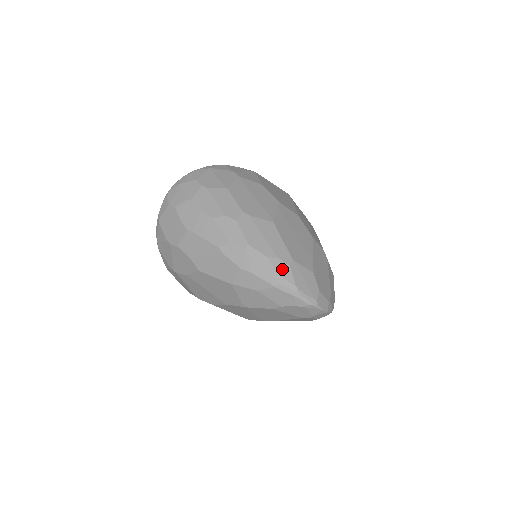
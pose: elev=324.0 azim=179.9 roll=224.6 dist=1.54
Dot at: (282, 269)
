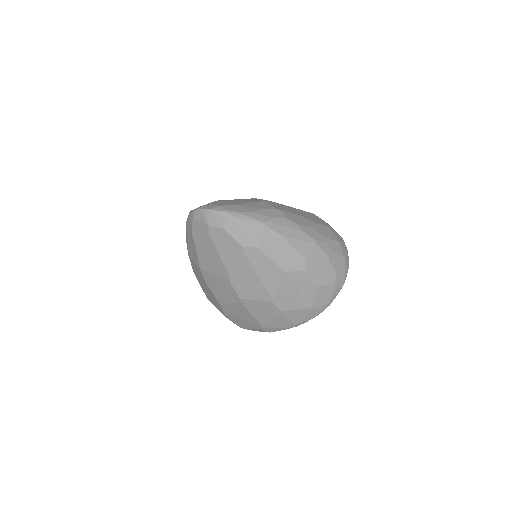
Dot at: occluded
